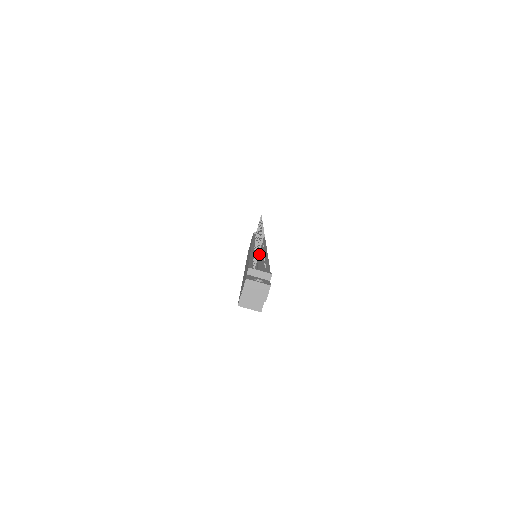
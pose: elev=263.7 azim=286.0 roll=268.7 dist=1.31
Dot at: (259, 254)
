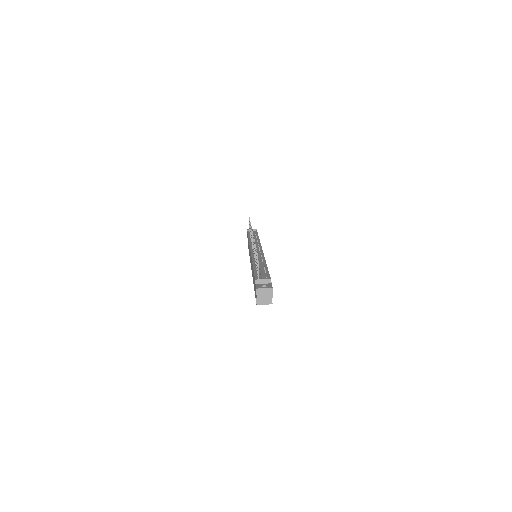
Dot at: (258, 260)
